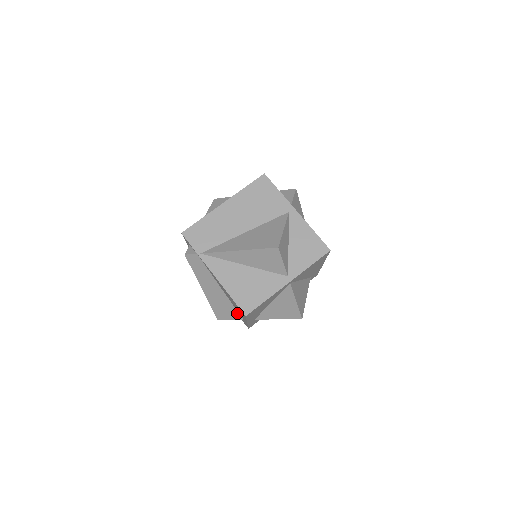
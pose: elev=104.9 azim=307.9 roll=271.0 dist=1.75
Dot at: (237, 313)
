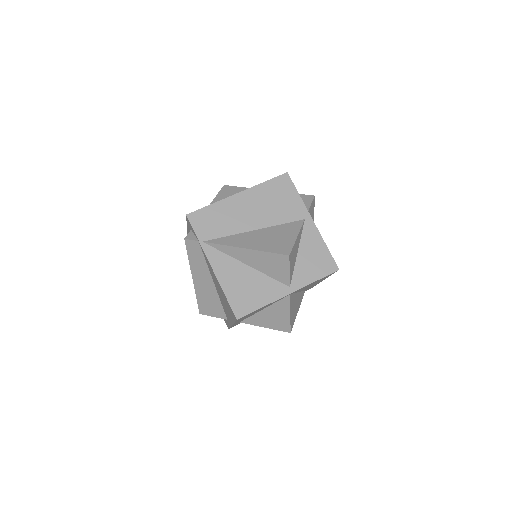
Dot at: (223, 311)
